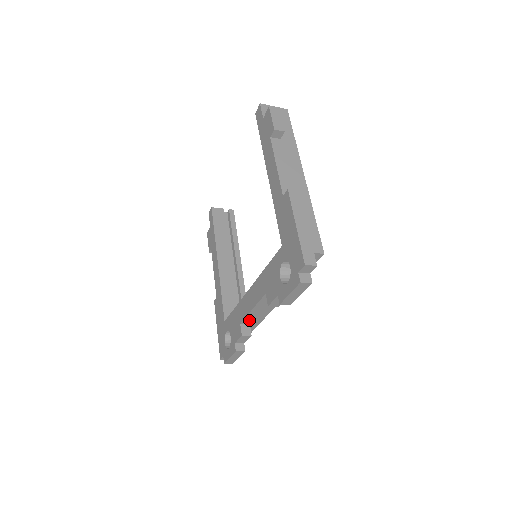
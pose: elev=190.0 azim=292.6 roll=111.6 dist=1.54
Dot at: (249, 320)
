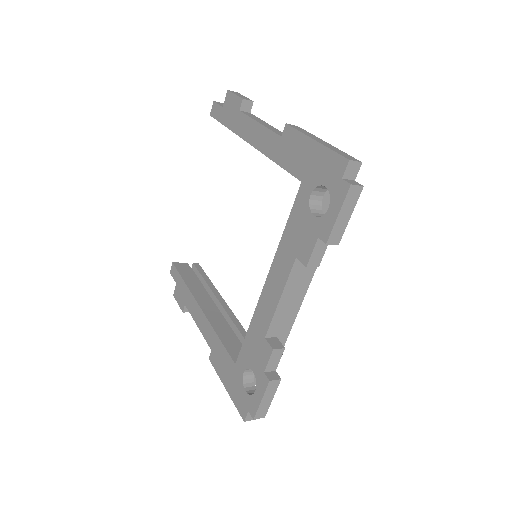
Dot at: (275, 328)
